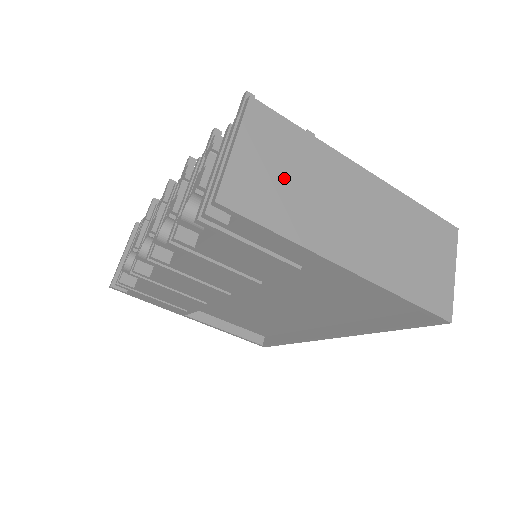
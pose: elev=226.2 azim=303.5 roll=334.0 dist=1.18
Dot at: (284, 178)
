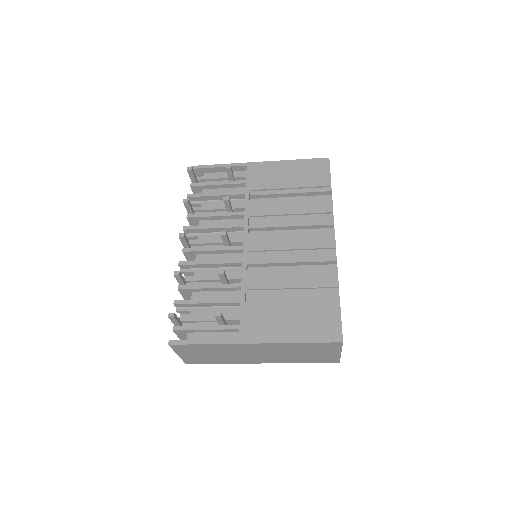
Dot at: (208, 355)
